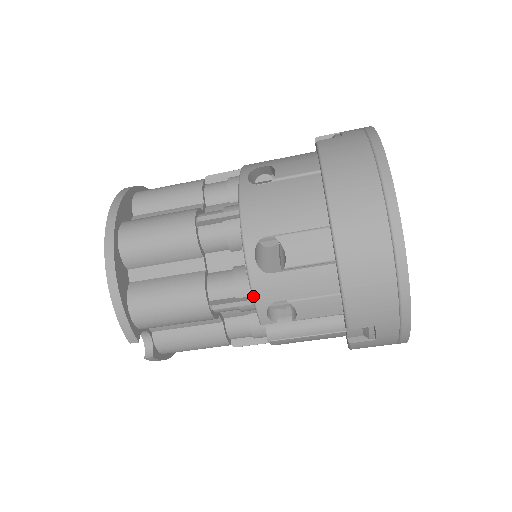
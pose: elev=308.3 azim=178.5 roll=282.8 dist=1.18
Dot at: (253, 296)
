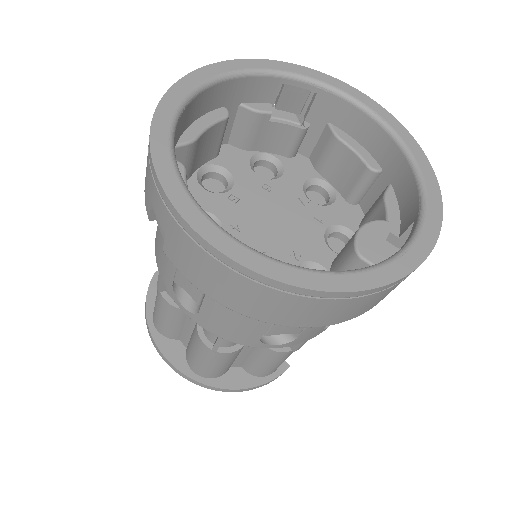
Dot at: occluded
